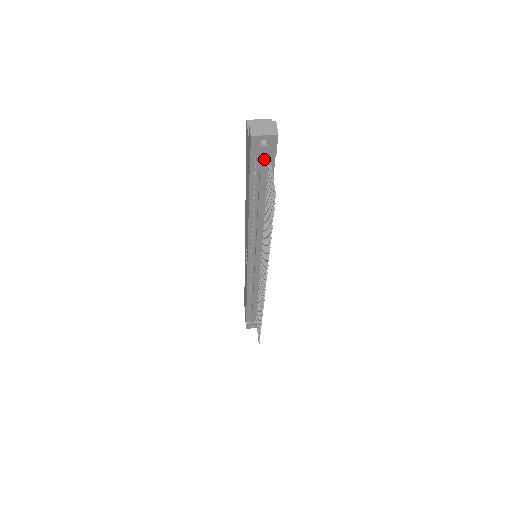
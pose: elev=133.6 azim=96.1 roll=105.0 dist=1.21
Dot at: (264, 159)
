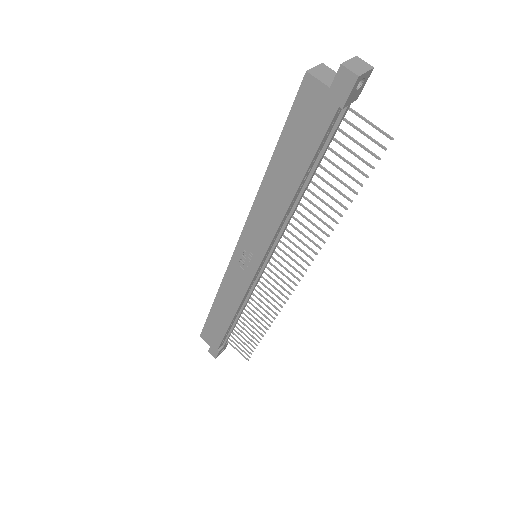
Dot at: (348, 107)
